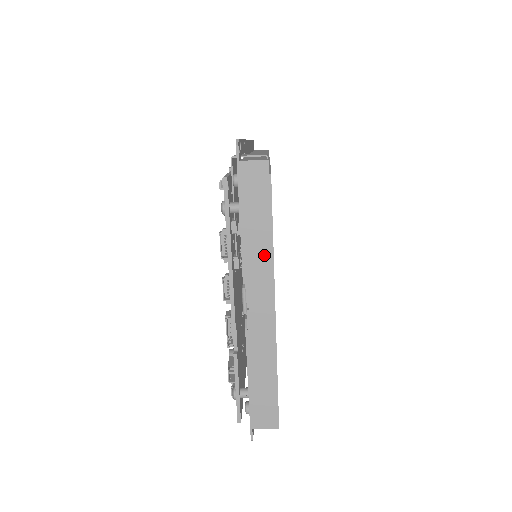
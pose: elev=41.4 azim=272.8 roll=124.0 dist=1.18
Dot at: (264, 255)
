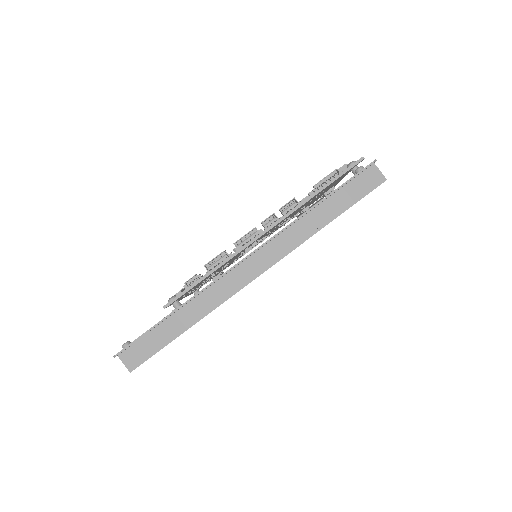
Dot at: occluded
